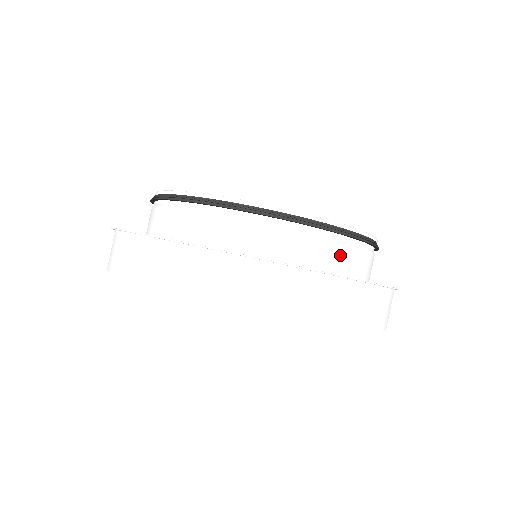
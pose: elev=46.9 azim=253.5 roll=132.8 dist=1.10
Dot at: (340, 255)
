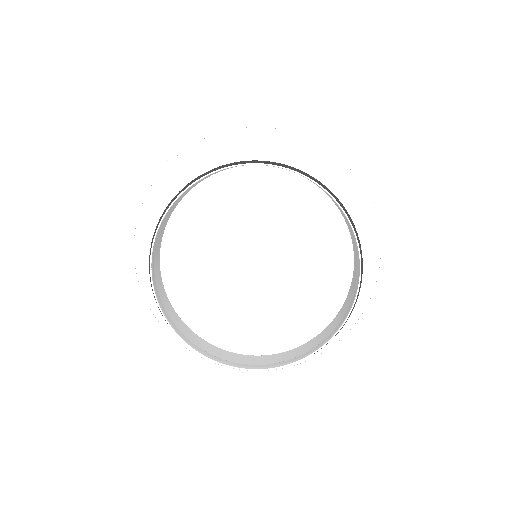
Dot at: (296, 354)
